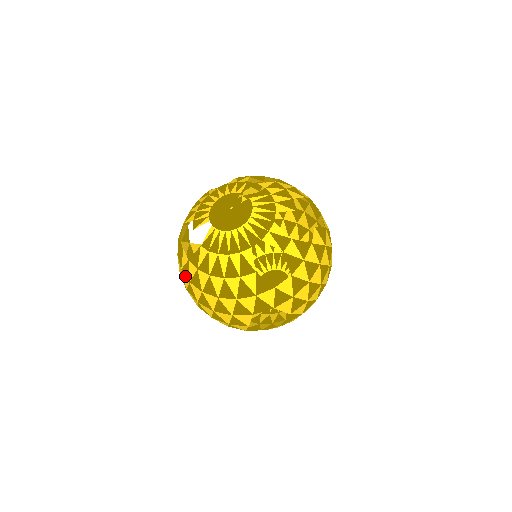
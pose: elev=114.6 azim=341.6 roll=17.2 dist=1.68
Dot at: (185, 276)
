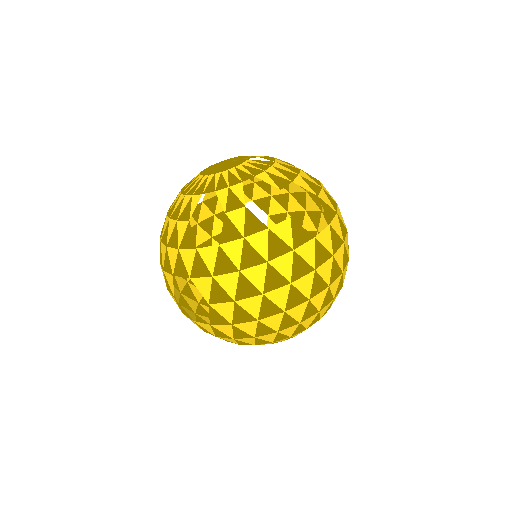
Dot at: occluded
